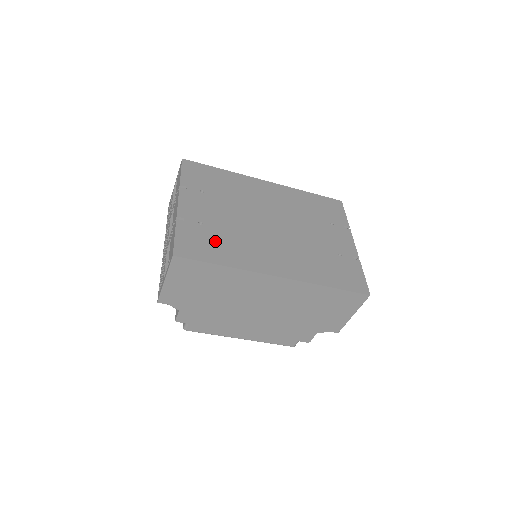
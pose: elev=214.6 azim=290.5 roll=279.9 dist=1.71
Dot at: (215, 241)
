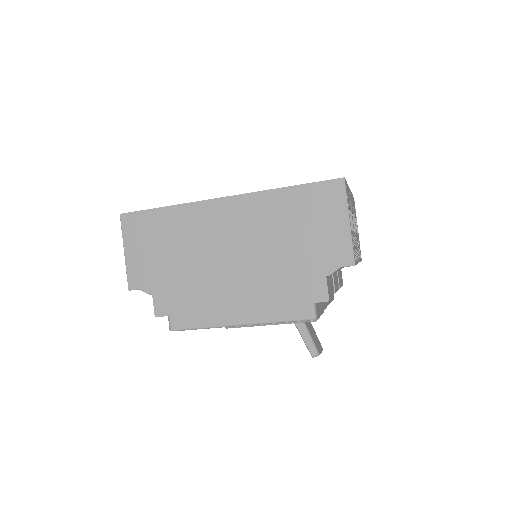
Dot at: occluded
